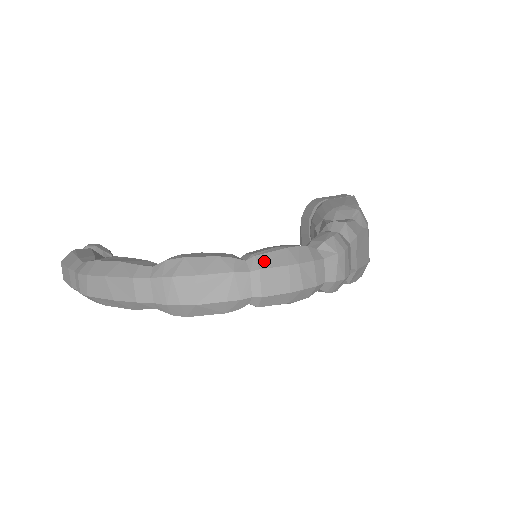
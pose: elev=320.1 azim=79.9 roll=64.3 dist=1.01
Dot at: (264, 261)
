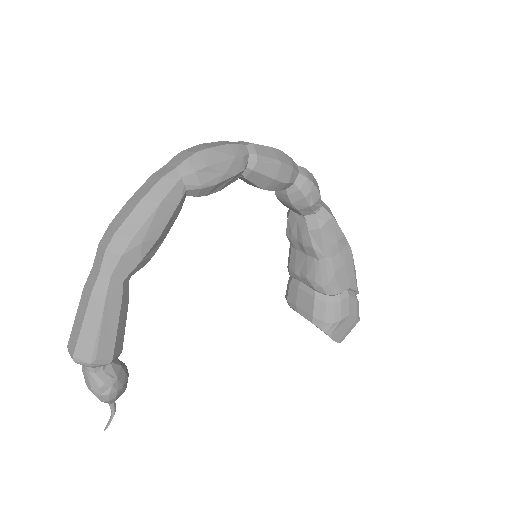
Dot at: occluded
